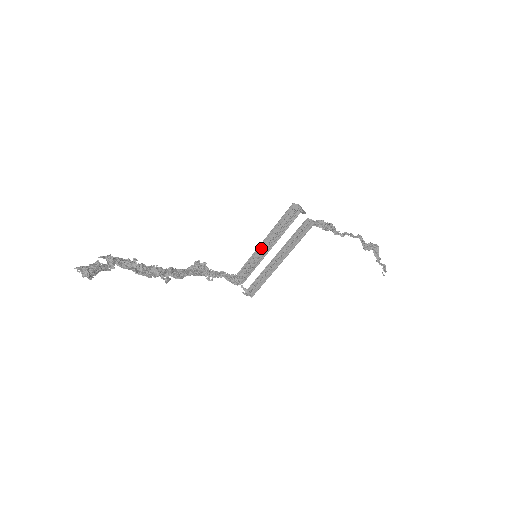
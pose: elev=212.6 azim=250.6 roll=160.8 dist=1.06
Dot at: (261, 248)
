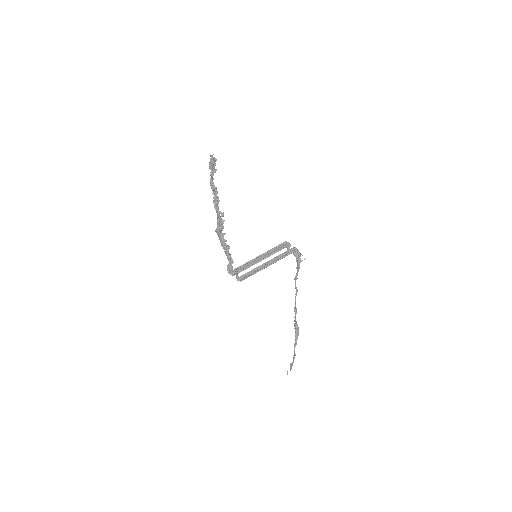
Dot at: (256, 259)
